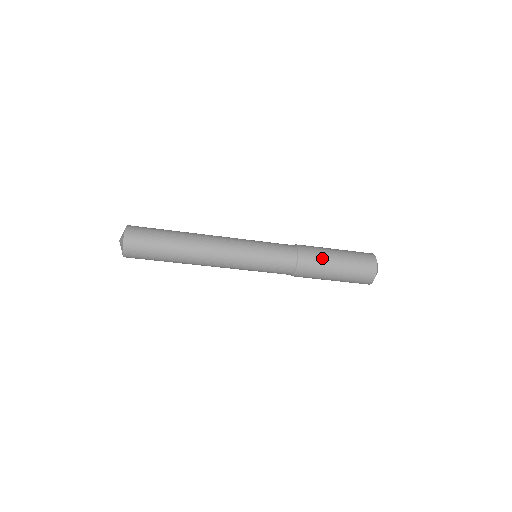
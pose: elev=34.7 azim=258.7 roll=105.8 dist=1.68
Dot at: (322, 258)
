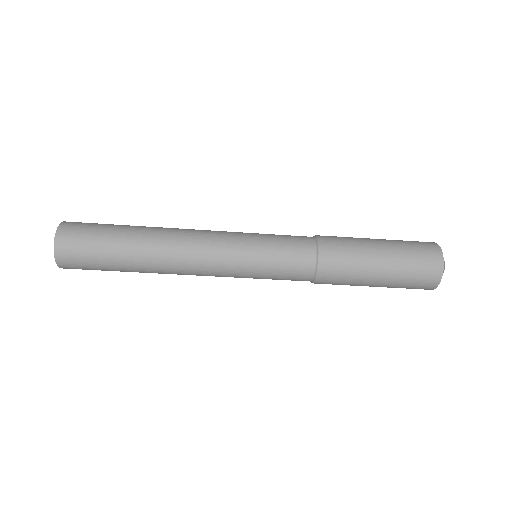
Dot at: (355, 249)
